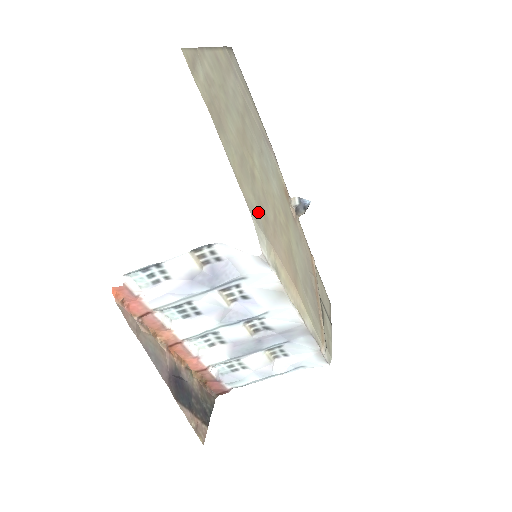
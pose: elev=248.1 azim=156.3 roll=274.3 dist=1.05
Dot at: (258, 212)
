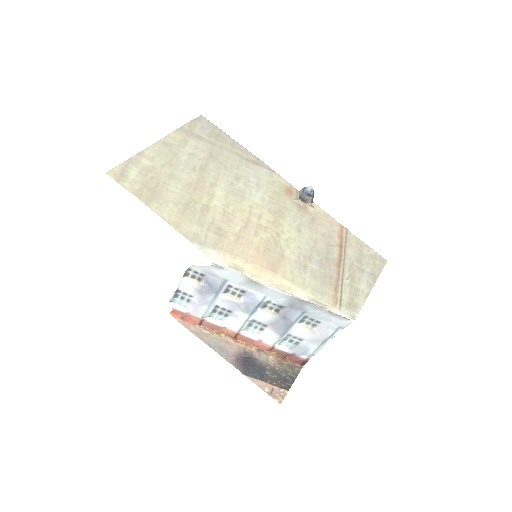
Dot at: (205, 235)
